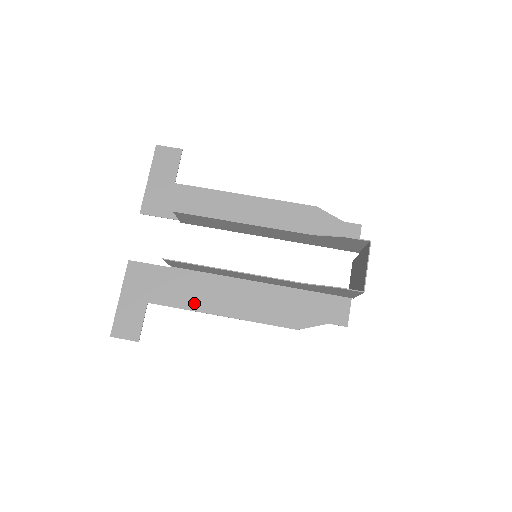
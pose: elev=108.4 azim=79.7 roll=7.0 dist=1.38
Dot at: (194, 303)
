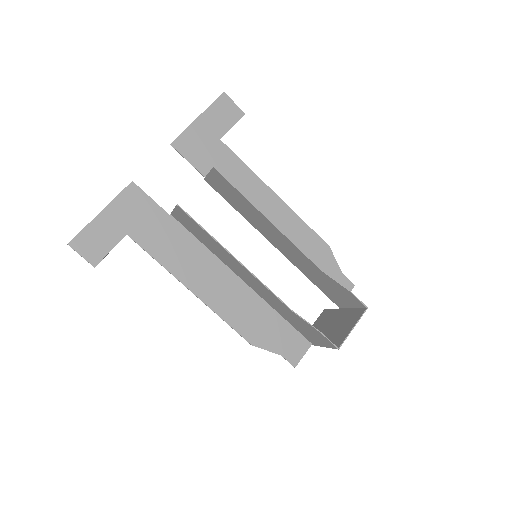
Dot at: (172, 263)
